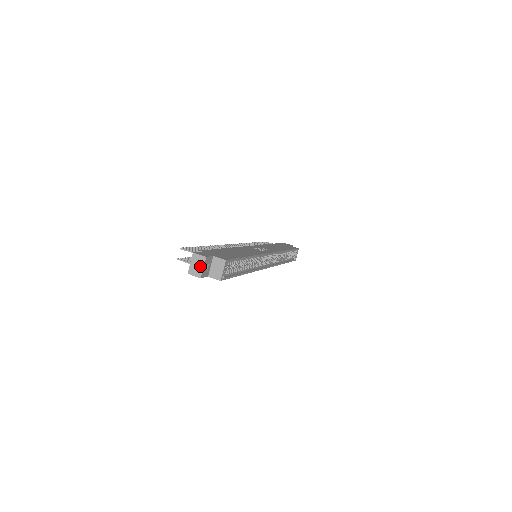
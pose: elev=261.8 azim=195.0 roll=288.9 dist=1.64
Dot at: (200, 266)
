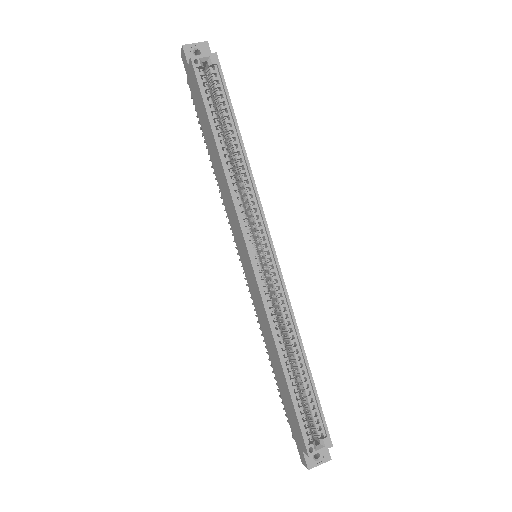
Dot at: (195, 45)
